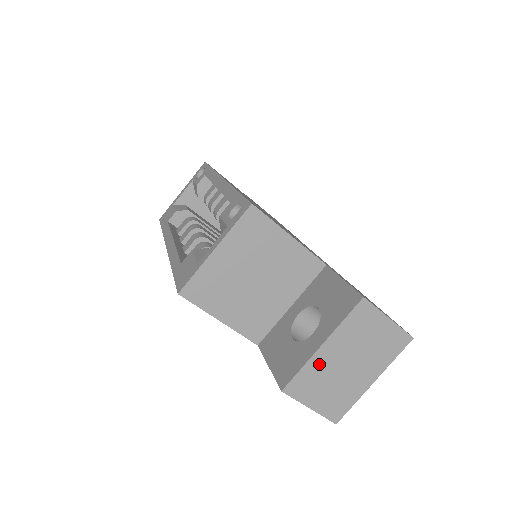
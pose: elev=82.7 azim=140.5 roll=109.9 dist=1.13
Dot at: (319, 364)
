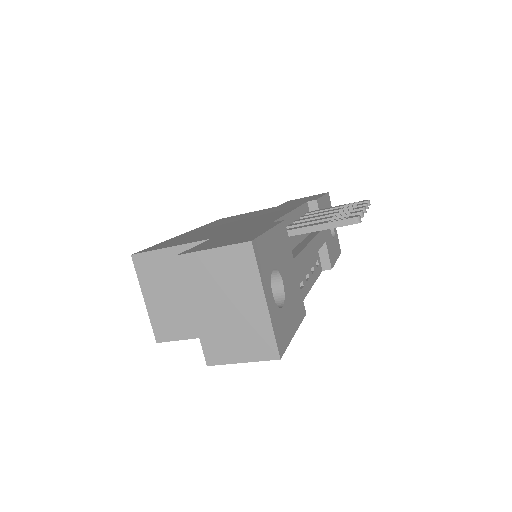
Dot at: (207, 326)
